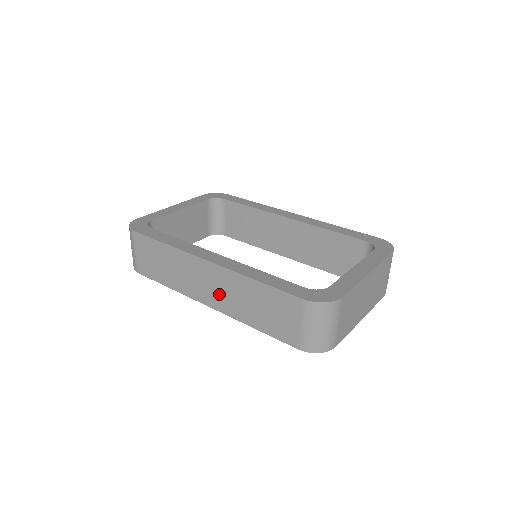
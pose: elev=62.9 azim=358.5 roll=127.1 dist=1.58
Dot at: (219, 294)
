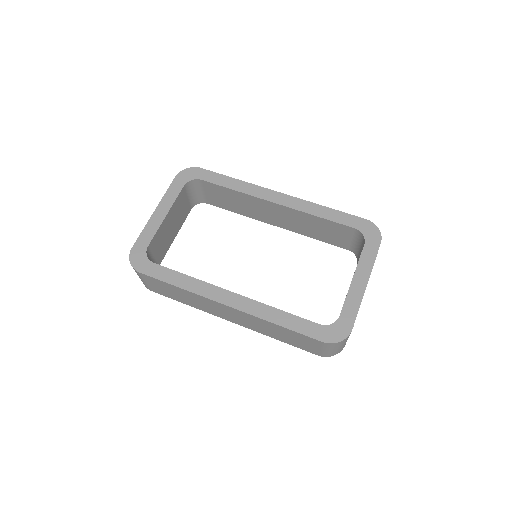
Dot at: (242, 321)
